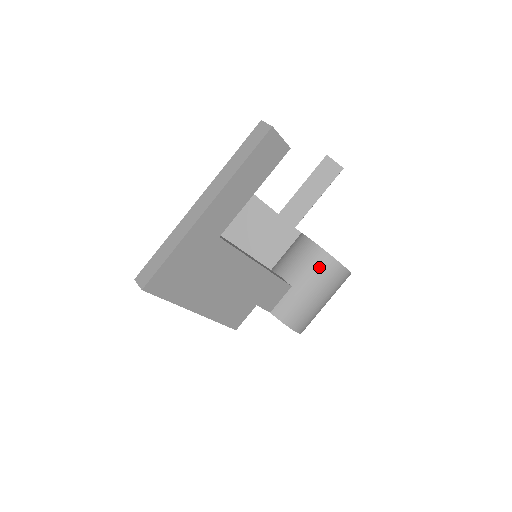
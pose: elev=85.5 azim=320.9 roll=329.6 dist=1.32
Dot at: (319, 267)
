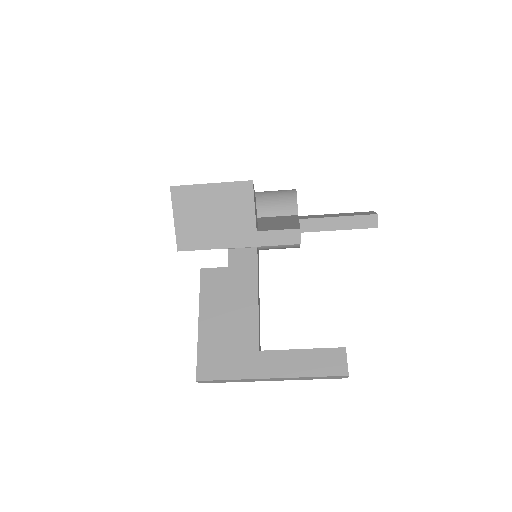
Dot at: occluded
